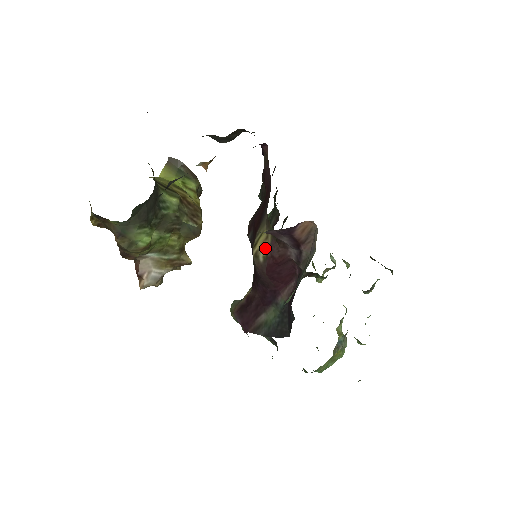
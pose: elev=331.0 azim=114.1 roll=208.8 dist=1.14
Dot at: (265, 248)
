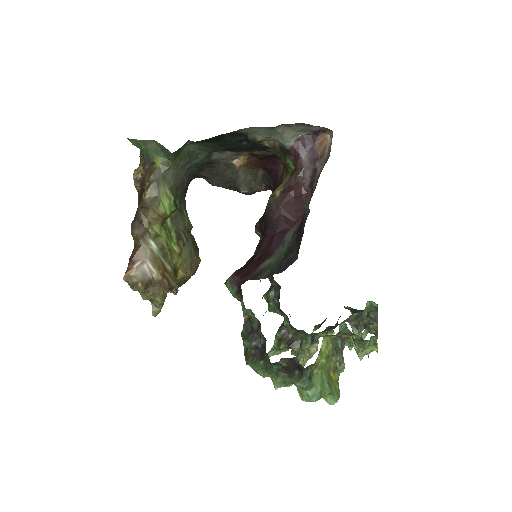
Dot at: (283, 186)
